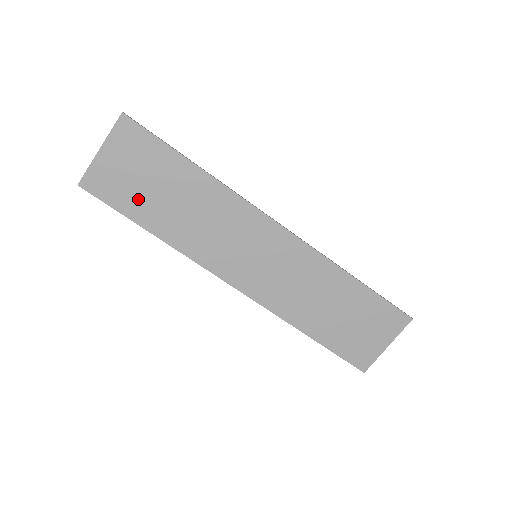
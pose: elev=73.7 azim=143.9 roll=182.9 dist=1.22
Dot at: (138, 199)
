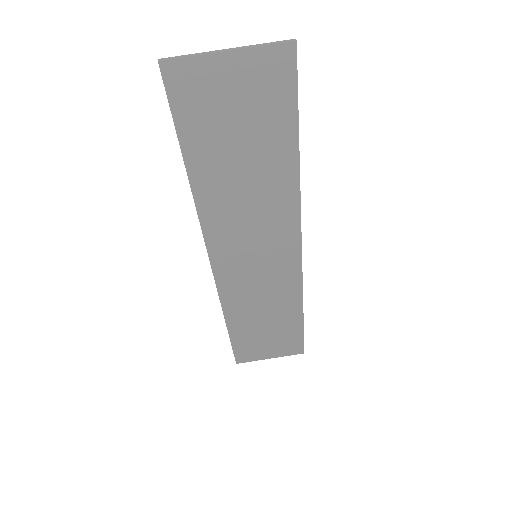
Dot at: (211, 135)
